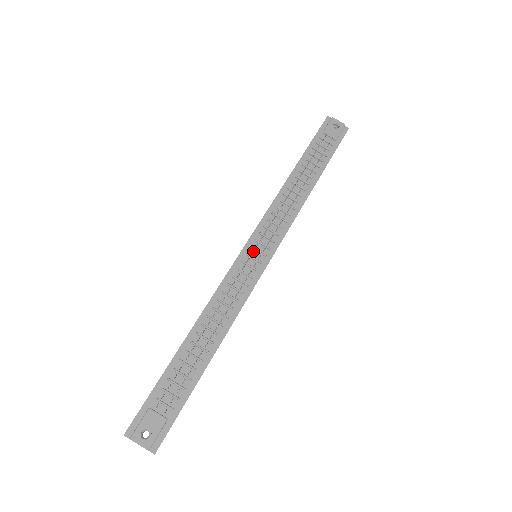
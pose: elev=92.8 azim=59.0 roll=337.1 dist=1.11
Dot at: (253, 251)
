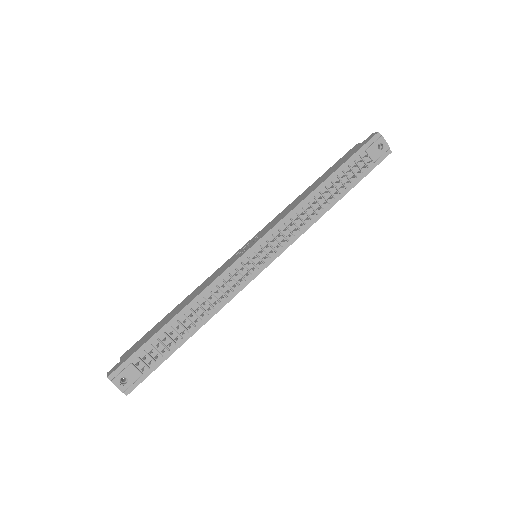
Dot at: occluded
